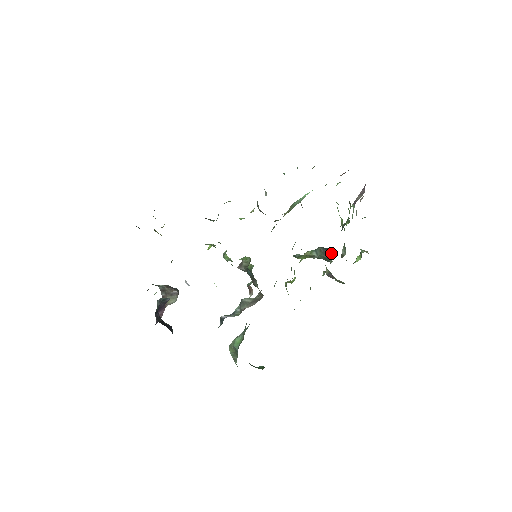
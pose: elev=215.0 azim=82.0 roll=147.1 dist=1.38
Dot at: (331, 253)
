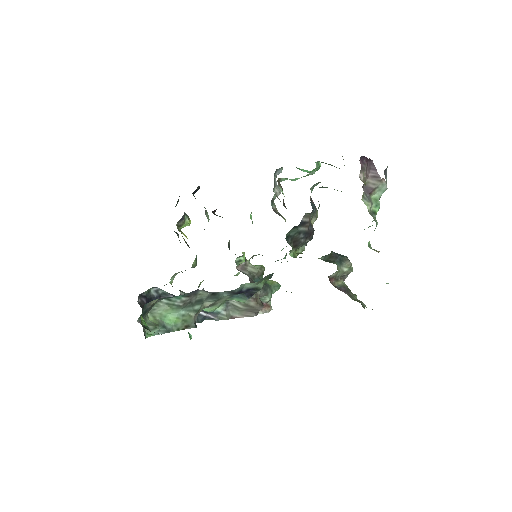
Dot at: (347, 261)
